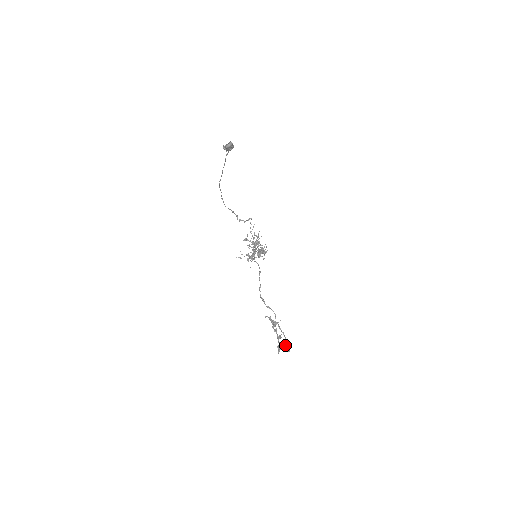
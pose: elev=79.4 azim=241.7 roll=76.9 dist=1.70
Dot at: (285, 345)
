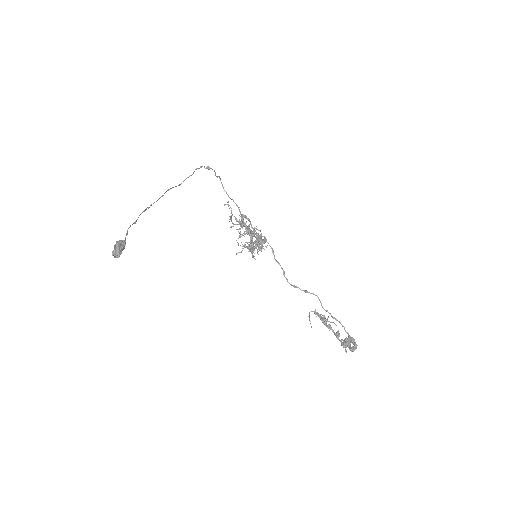
Dot at: (349, 340)
